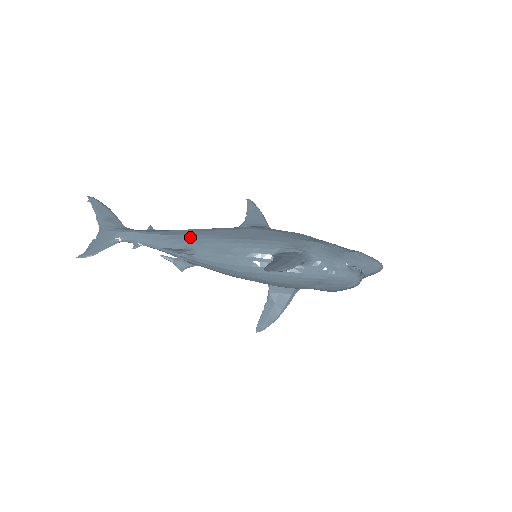
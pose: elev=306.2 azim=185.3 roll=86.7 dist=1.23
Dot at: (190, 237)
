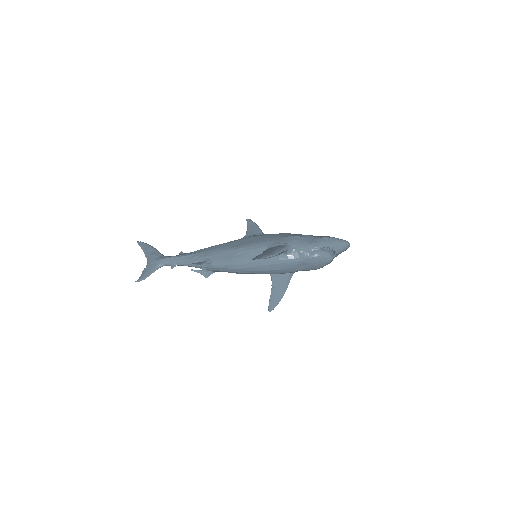
Dot at: (207, 252)
